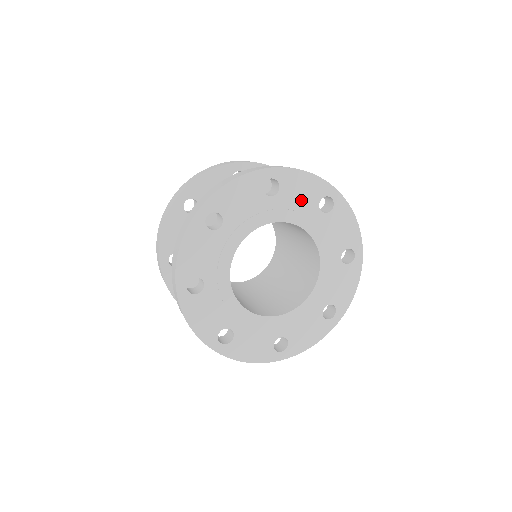
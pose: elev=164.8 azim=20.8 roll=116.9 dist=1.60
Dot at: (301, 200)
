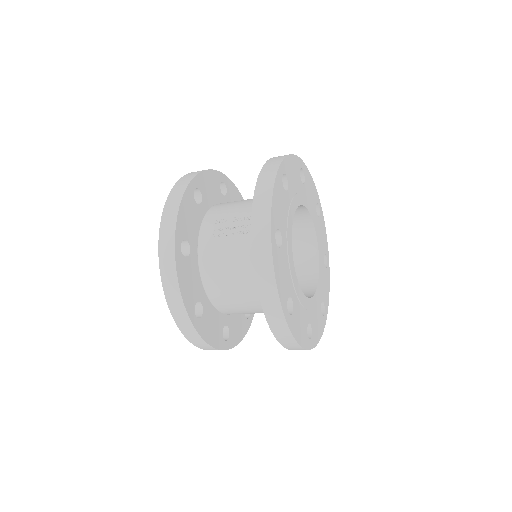
Dot at: (295, 182)
